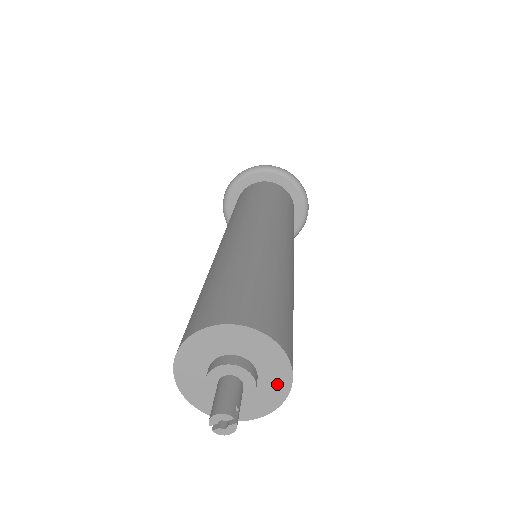
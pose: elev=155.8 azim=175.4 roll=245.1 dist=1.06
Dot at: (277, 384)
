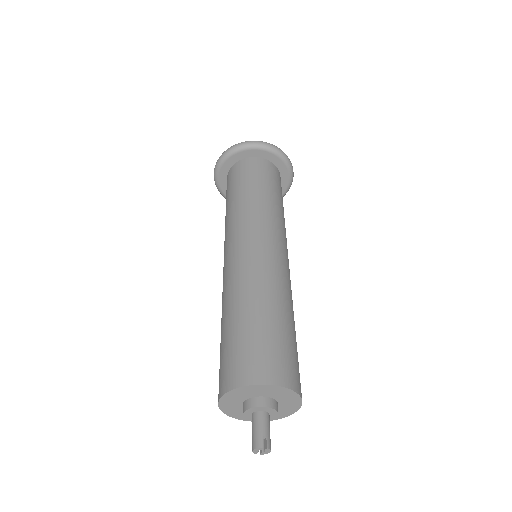
Dot at: (287, 396)
